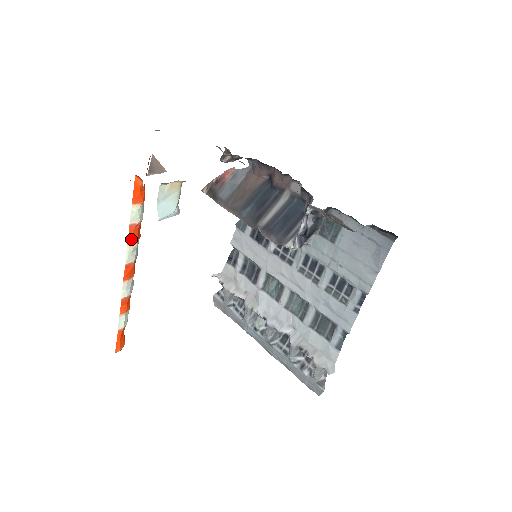
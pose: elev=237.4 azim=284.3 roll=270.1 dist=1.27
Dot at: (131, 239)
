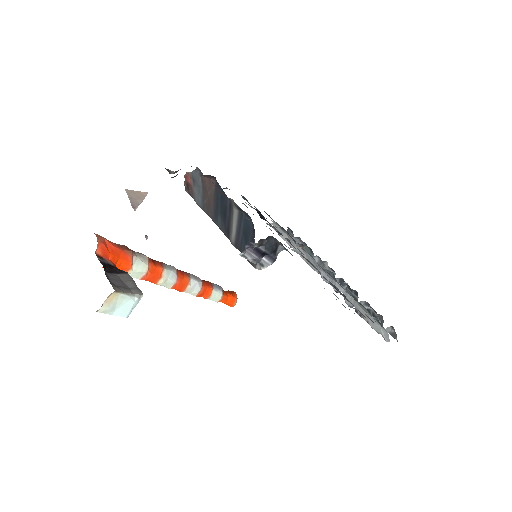
Dot at: (154, 281)
